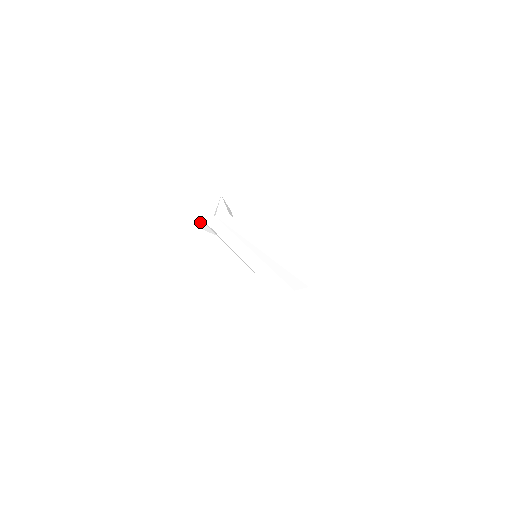
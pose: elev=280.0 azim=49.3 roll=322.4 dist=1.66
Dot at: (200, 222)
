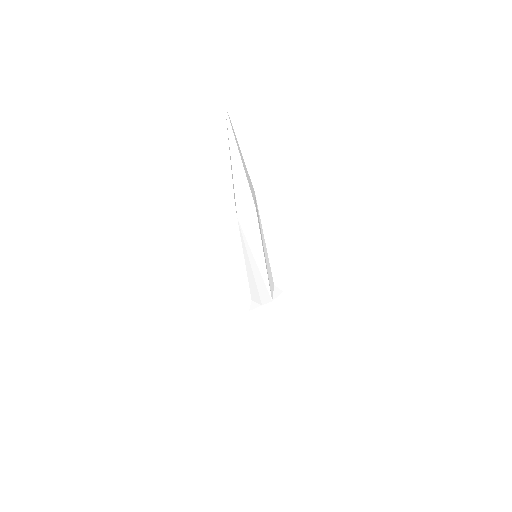
Dot at: occluded
